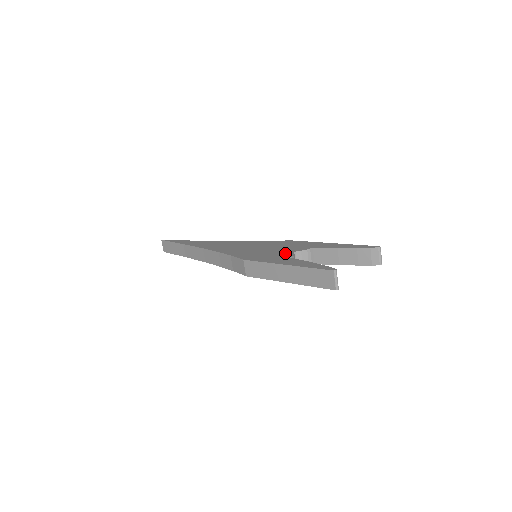
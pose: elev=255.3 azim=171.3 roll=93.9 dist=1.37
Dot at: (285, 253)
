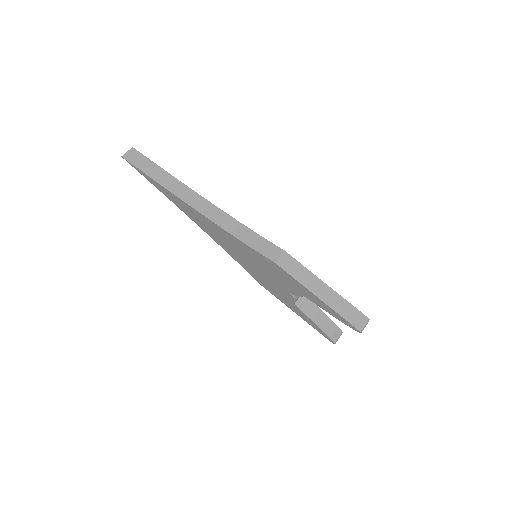
Dot at: occluded
